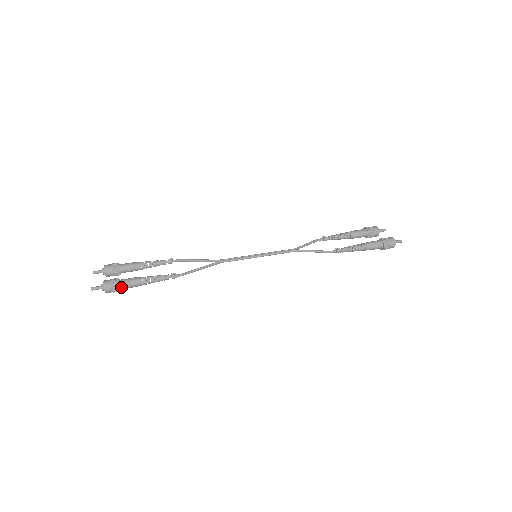
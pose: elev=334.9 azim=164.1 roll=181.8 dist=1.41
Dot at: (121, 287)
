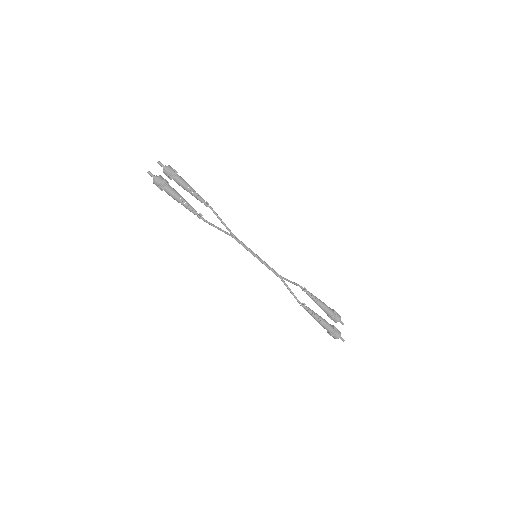
Dot at: (165, 189)
